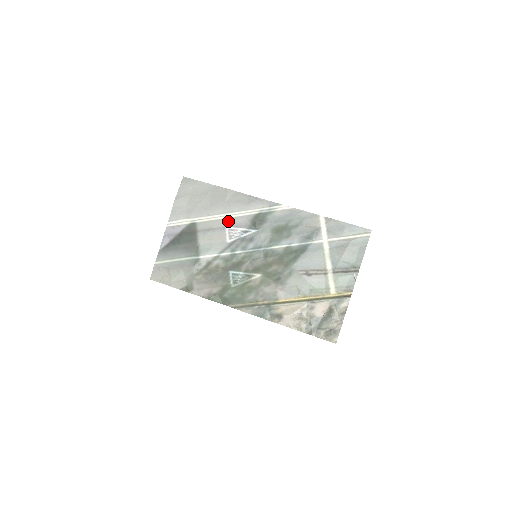
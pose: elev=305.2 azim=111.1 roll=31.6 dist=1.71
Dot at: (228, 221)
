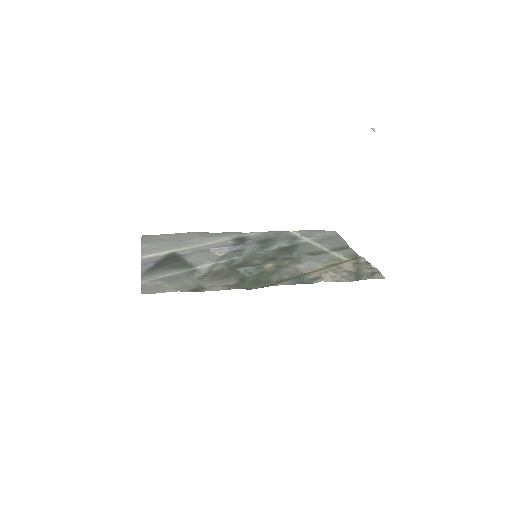
Dot at: (210, 246)
